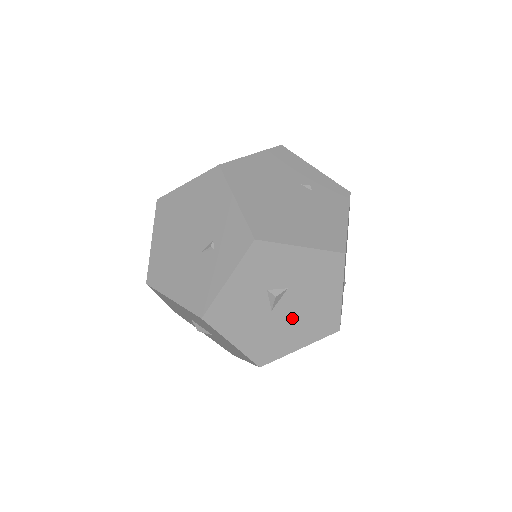
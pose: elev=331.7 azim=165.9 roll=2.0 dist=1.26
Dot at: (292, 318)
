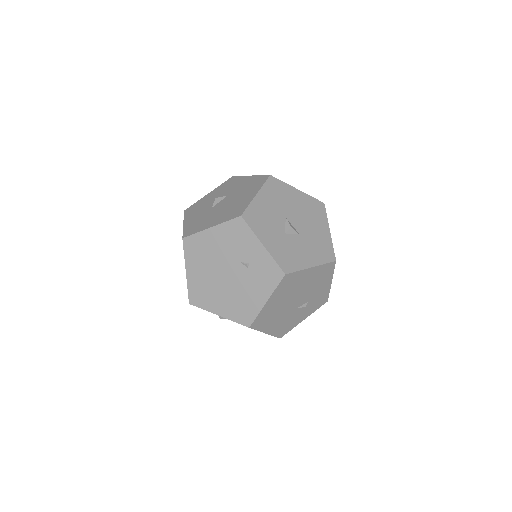
Dot at: occluded
